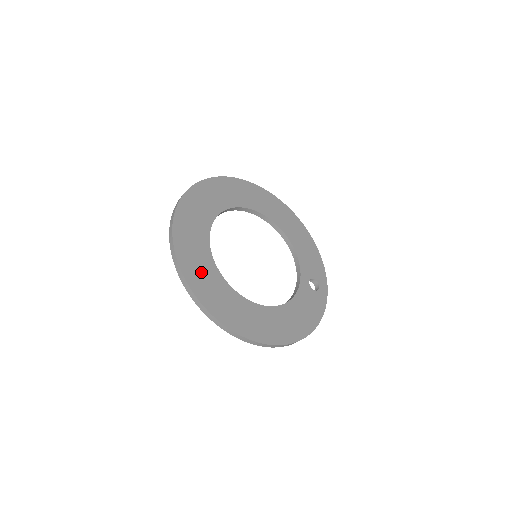
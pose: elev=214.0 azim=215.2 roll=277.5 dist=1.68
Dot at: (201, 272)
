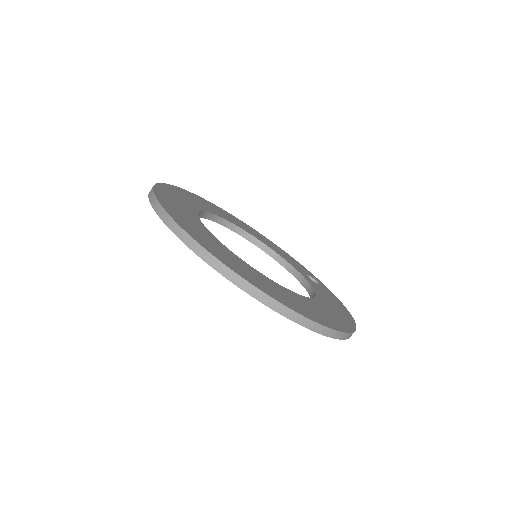
Dot at: (238, 265)
